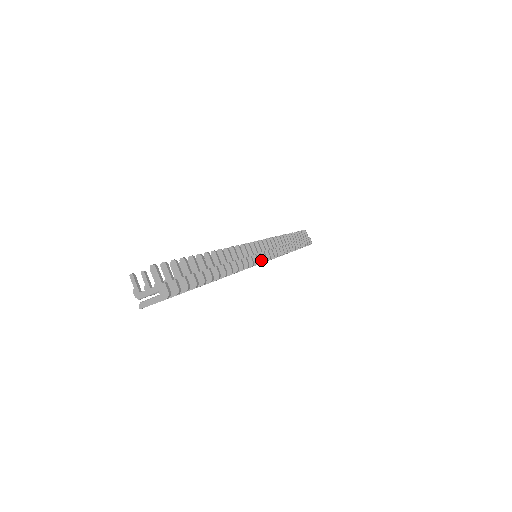
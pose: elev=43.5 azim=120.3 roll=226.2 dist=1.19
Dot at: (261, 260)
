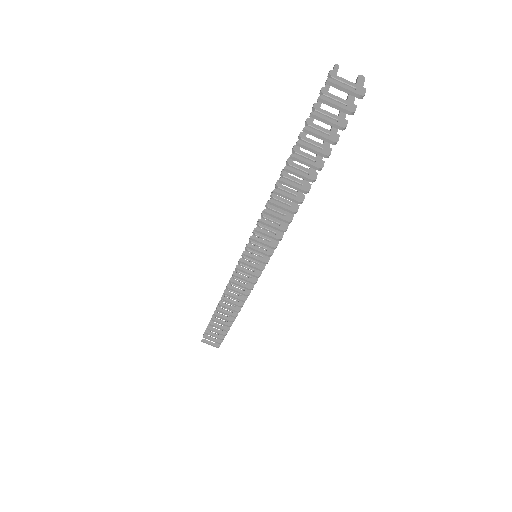
Dot at: (272, 253)
